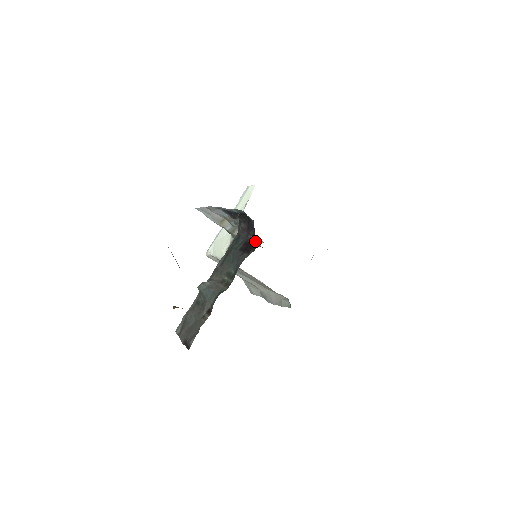
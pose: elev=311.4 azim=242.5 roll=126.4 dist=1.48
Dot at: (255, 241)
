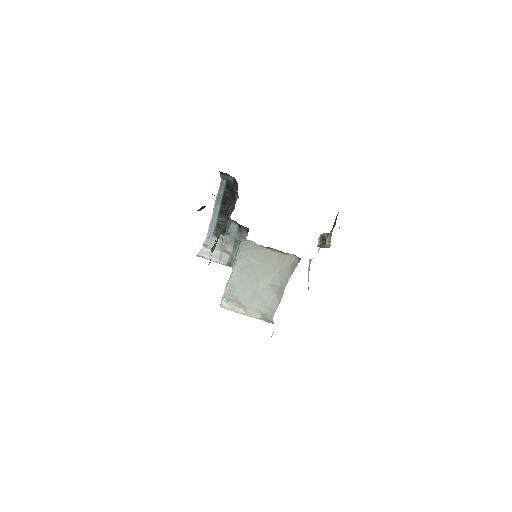
Dot at: occluded
